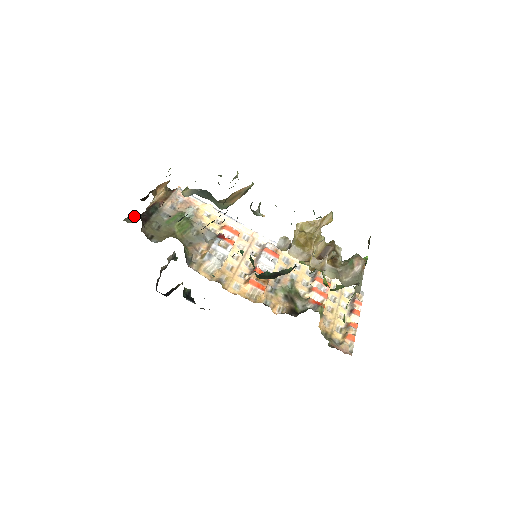
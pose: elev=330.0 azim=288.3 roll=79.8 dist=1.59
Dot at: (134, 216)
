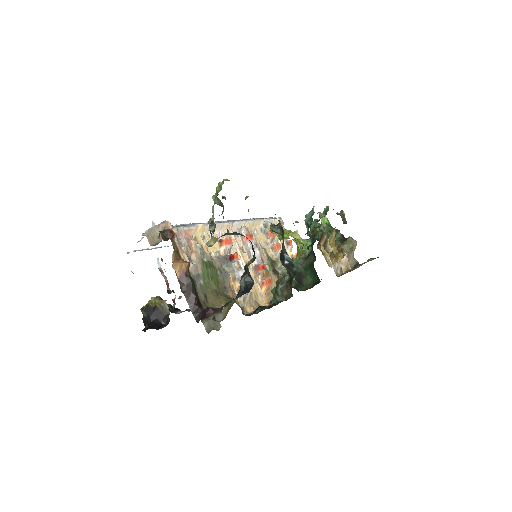
Dot at: (208, 315)
